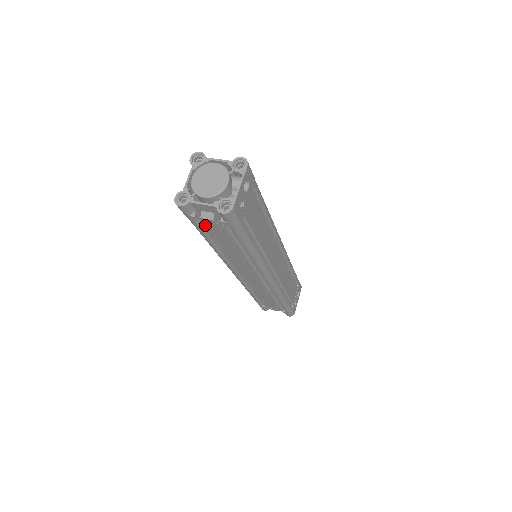
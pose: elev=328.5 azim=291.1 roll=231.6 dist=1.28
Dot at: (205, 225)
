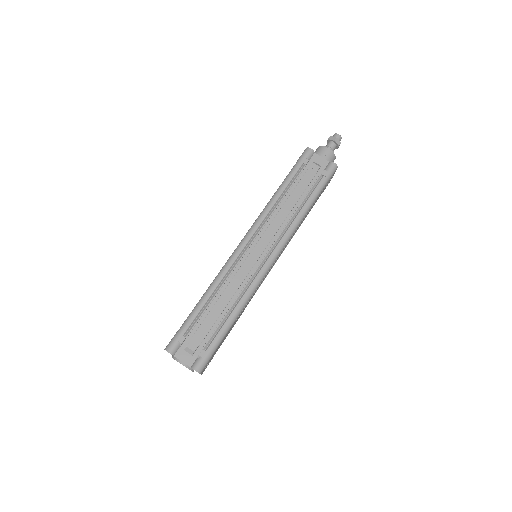
Dot at: occluded
